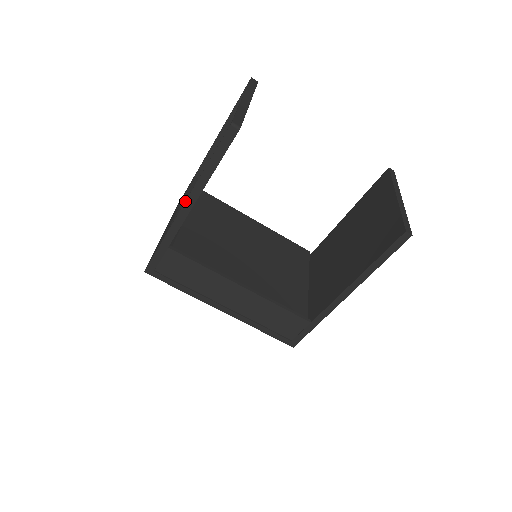
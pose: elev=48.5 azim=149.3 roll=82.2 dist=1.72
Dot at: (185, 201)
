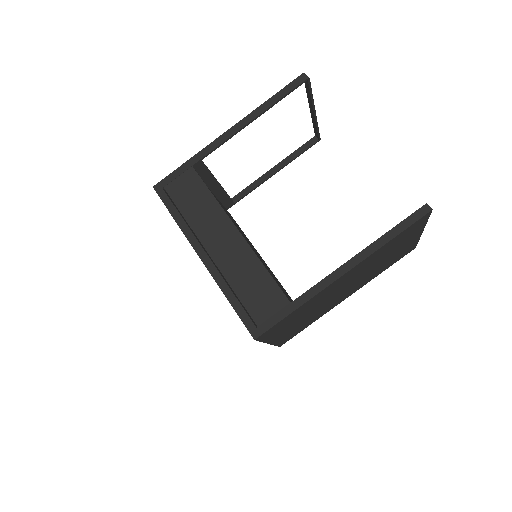
Dot at: (234, 125)
